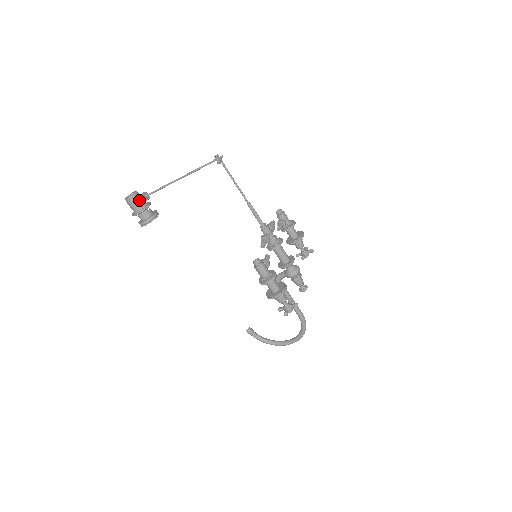
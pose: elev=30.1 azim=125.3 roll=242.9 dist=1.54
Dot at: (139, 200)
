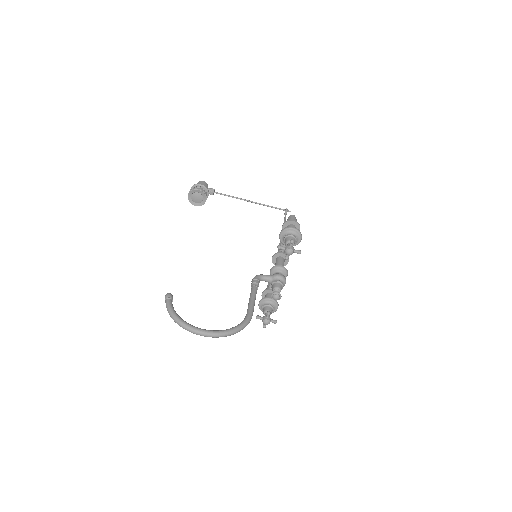
Dot at: (208, 188)
